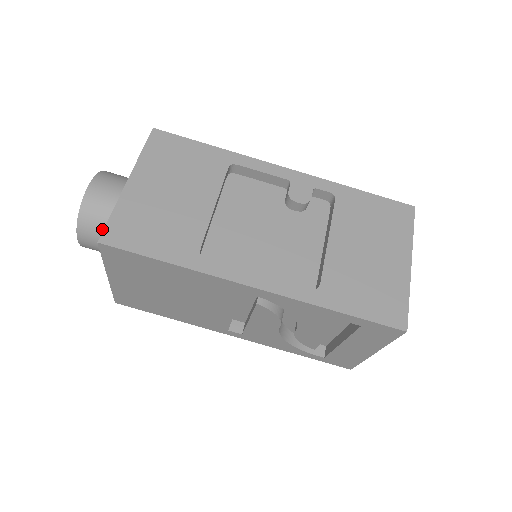
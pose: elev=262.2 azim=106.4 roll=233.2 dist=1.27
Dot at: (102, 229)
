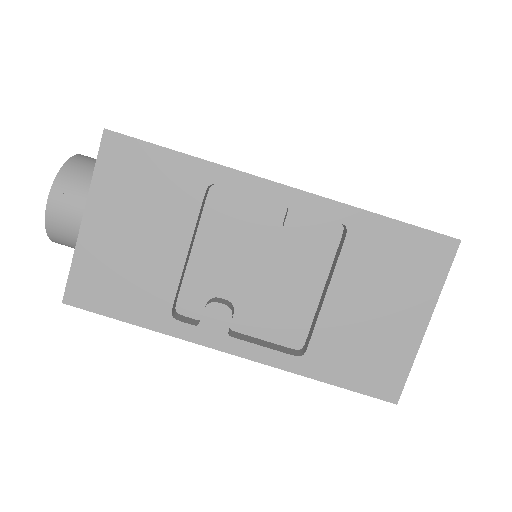
Dot at: occluded
